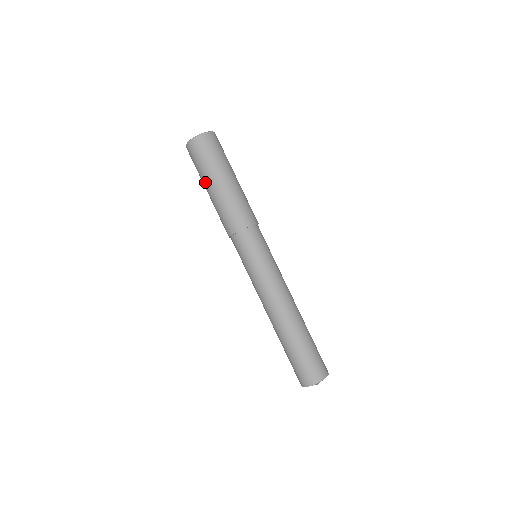
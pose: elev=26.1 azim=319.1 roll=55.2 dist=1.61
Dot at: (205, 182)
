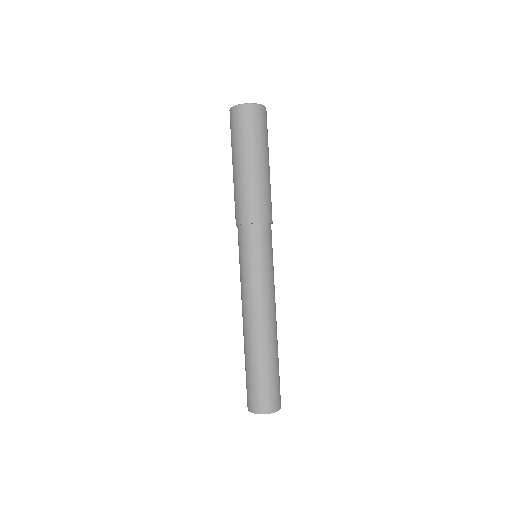
Dot at: (245, 154)
